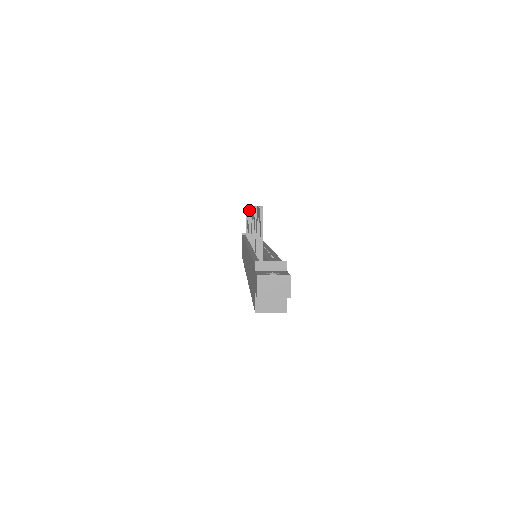
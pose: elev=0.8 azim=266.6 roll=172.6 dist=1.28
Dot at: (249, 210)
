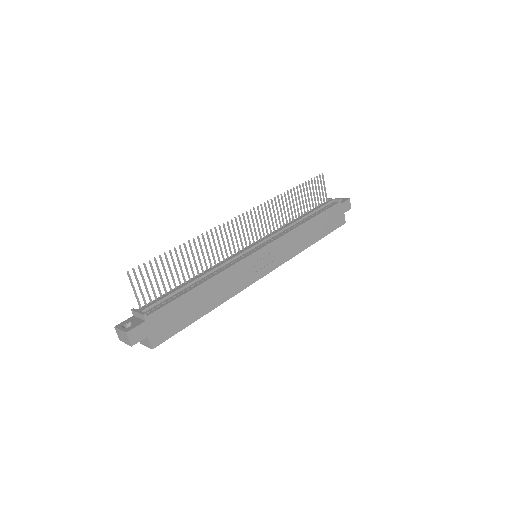
Dot at: (265, 206)
